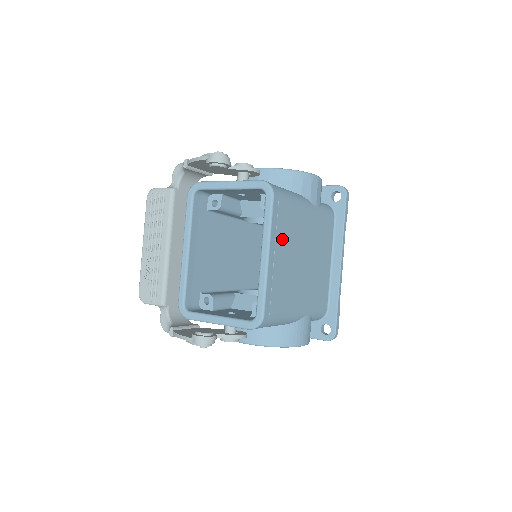
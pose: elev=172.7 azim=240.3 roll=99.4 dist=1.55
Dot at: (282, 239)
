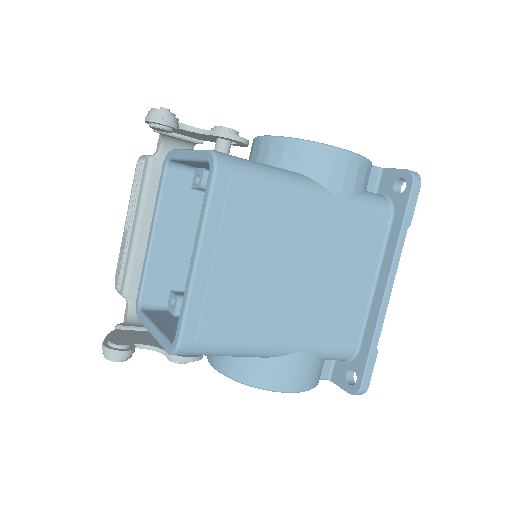
Dot at: (236, 238)
